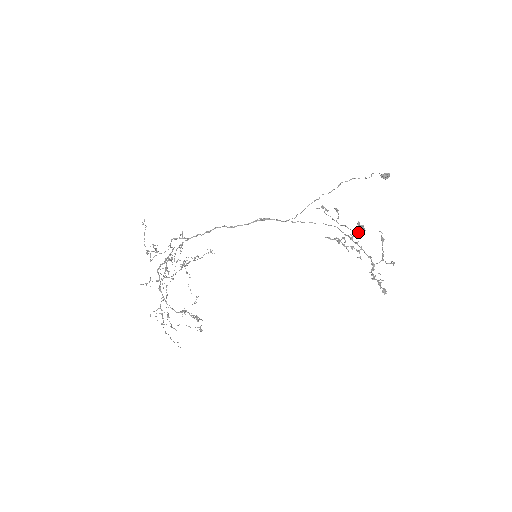
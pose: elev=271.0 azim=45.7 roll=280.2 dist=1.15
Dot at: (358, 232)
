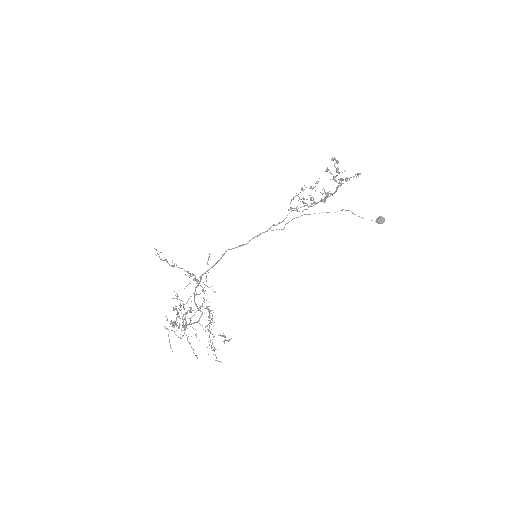
Dot at: occluded
